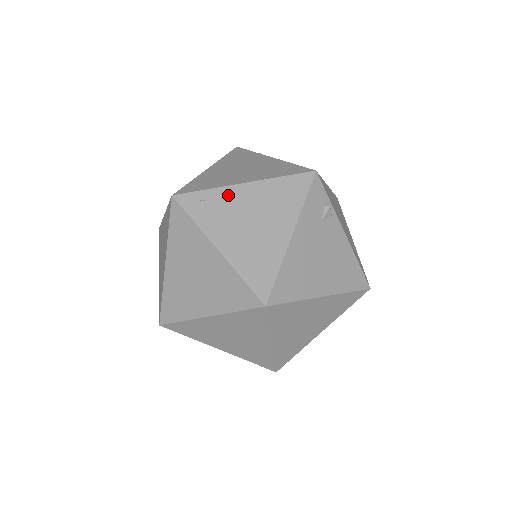
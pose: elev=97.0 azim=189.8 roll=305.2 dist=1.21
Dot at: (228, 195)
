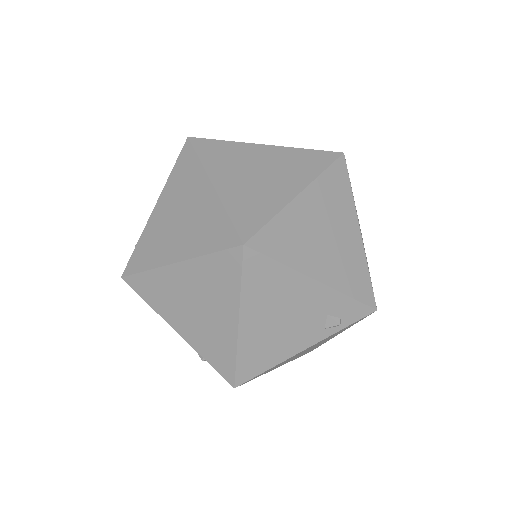
Dot at: occluded
